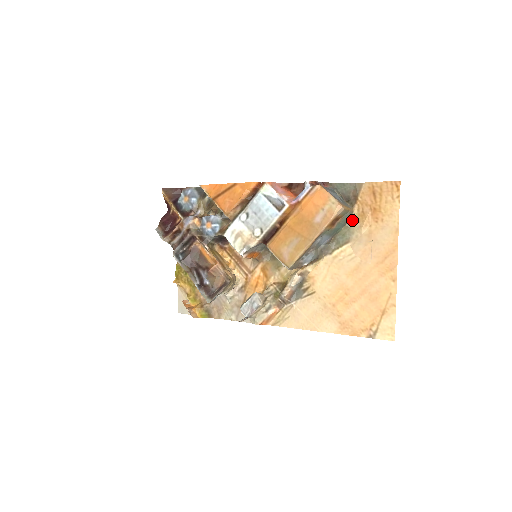
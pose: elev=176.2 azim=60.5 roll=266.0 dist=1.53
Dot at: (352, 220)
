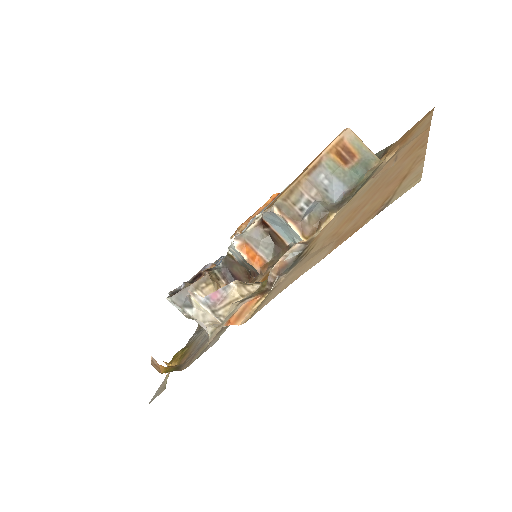
Dot at: (378, 165)
